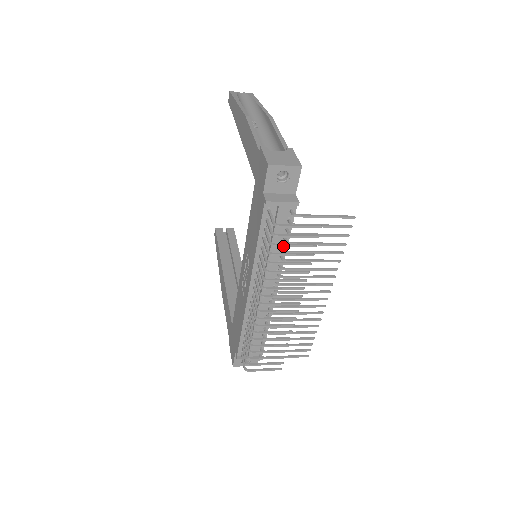
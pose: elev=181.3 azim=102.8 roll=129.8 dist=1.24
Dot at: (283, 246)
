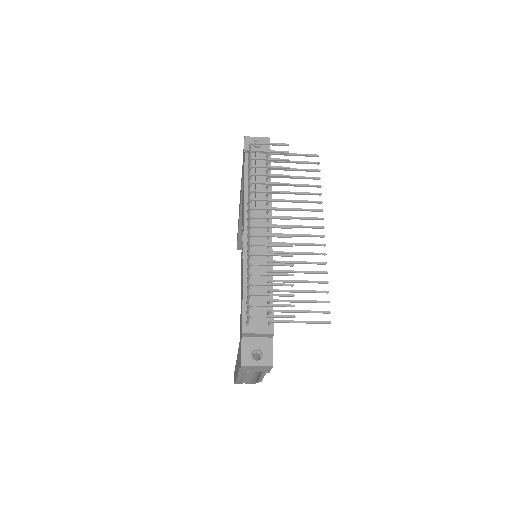
Dot at: (261, 159)
